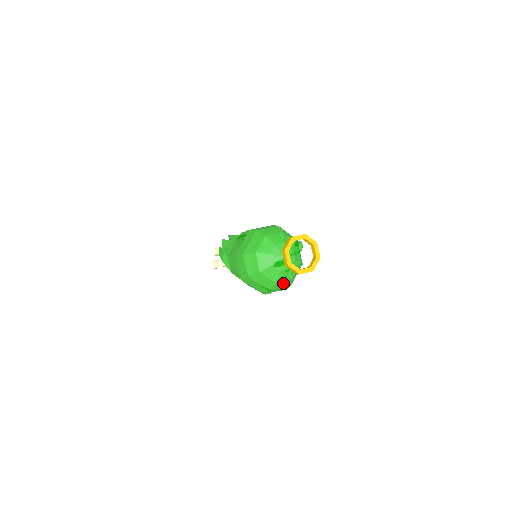
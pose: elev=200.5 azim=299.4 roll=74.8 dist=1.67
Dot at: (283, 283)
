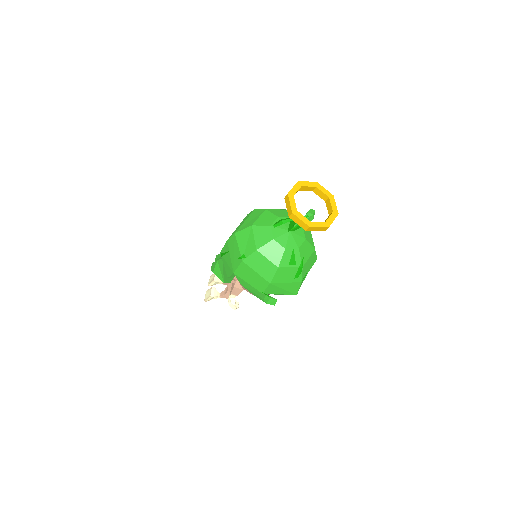
Dot at: (289, 273)
